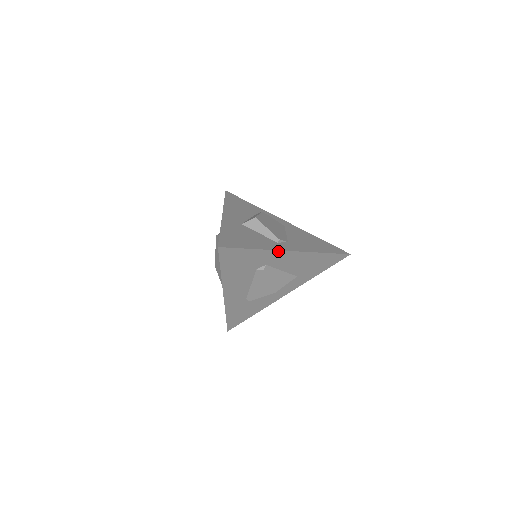
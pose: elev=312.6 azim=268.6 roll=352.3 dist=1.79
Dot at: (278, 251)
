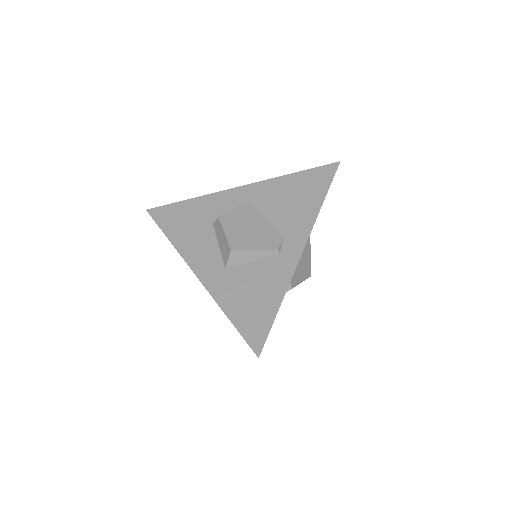
Dot at: (294, 271)
